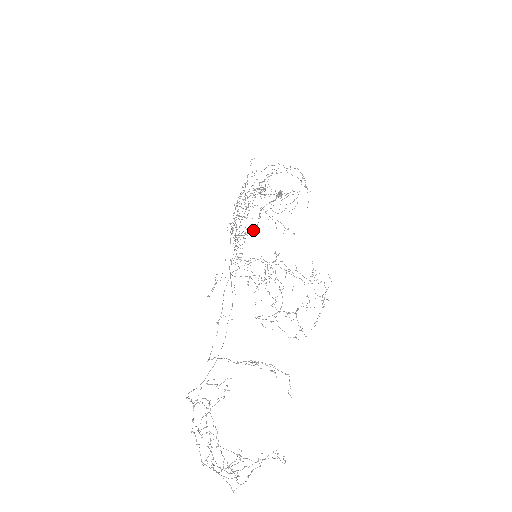
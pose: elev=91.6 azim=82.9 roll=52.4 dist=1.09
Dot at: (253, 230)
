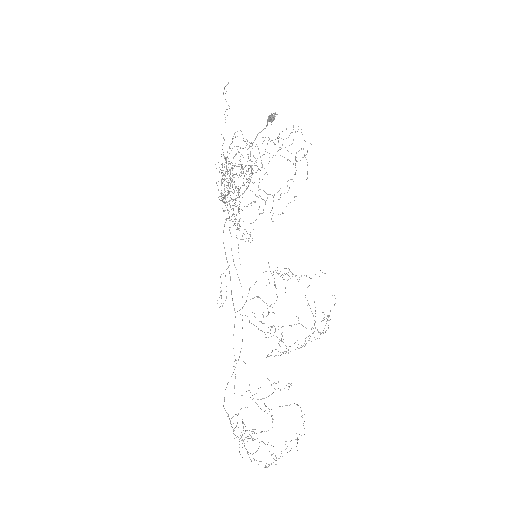
Dot at: (247, 187)
